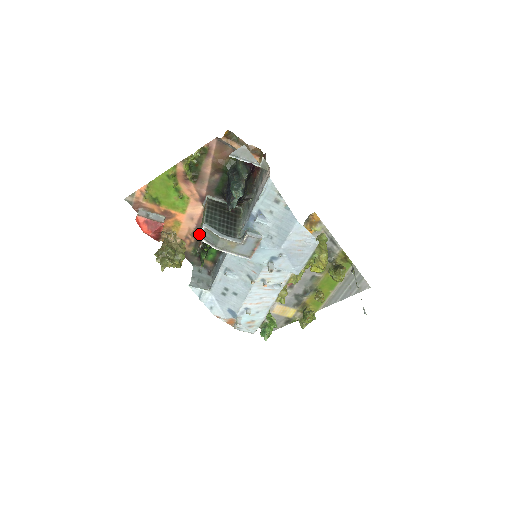
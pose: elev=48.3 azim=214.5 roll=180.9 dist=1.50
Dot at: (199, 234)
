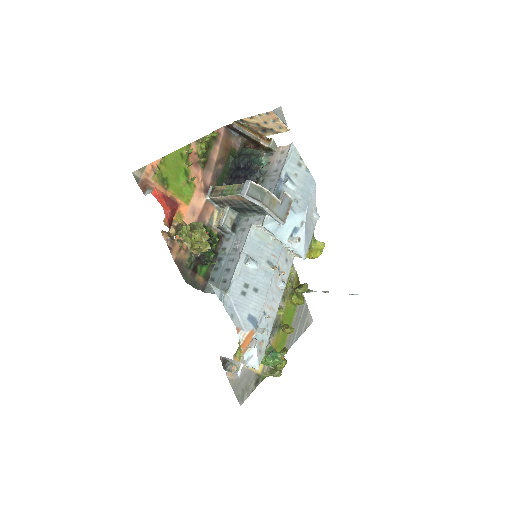
Dot at: (245, 190)
